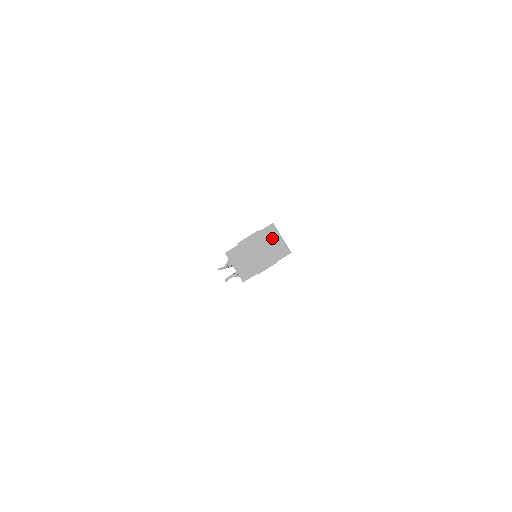
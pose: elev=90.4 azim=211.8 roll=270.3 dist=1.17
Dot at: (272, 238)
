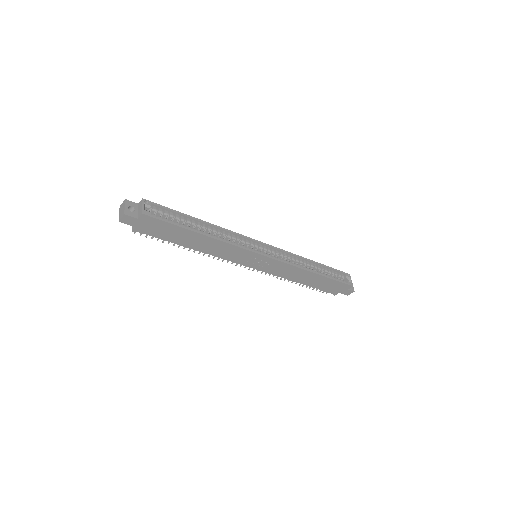
Dot at: (140, 206)
